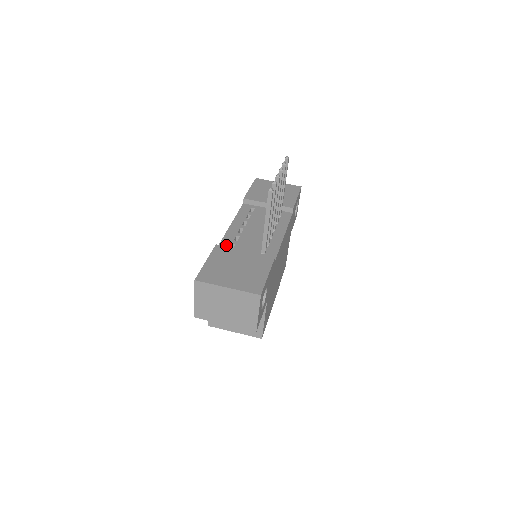
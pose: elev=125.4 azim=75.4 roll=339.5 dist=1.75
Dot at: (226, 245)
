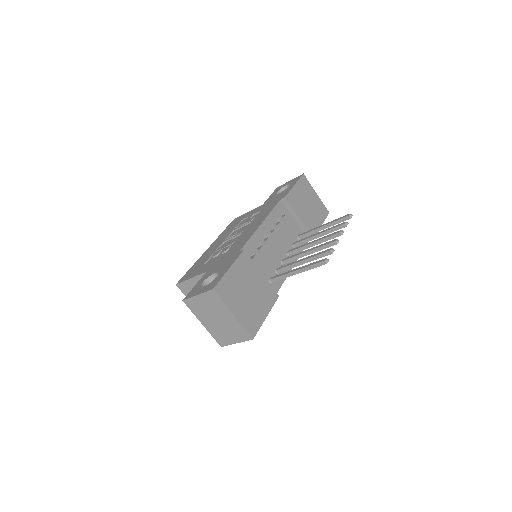
Dot at: (249, 251)
